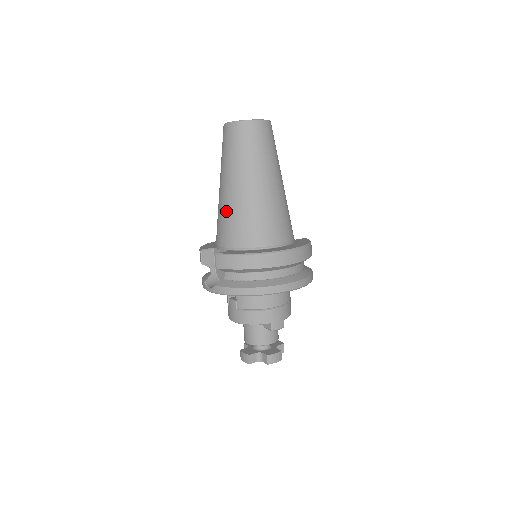
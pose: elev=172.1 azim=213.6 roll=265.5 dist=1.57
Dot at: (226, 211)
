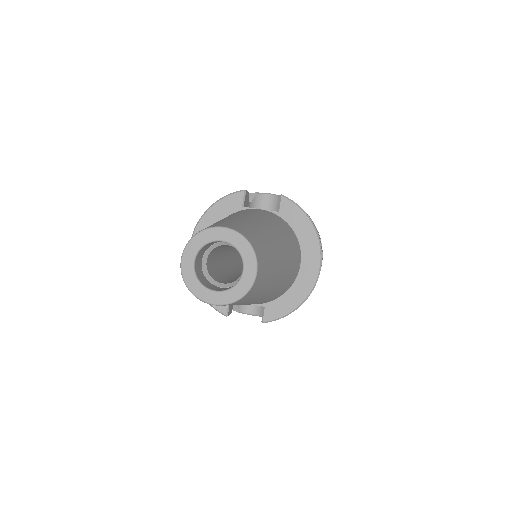
Dot at: occluded
